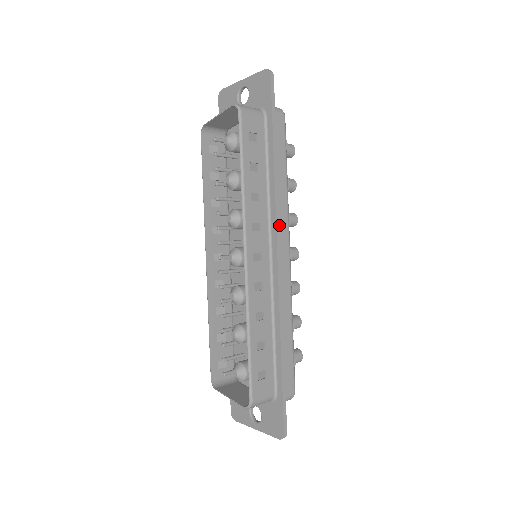
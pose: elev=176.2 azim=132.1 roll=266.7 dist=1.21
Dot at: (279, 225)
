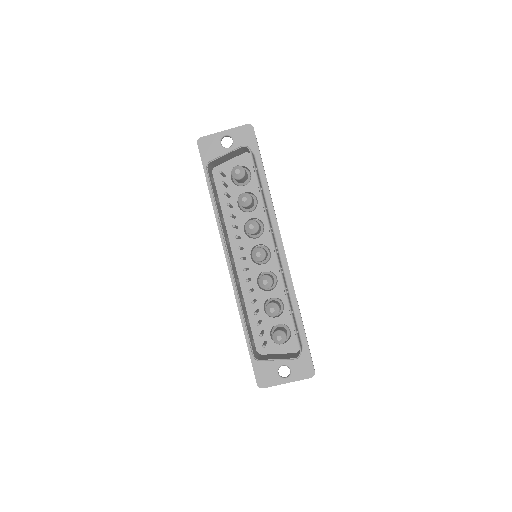
Dot at: occluded
